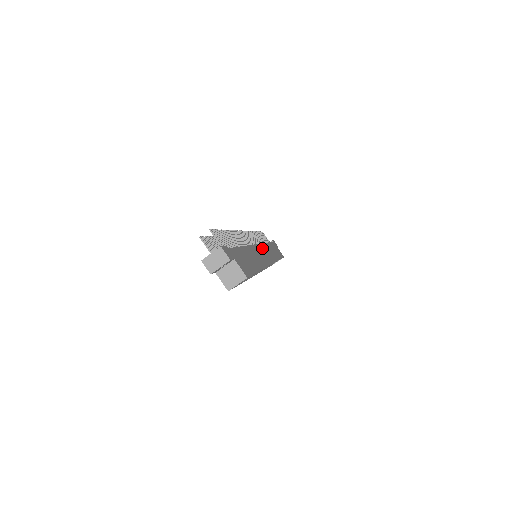
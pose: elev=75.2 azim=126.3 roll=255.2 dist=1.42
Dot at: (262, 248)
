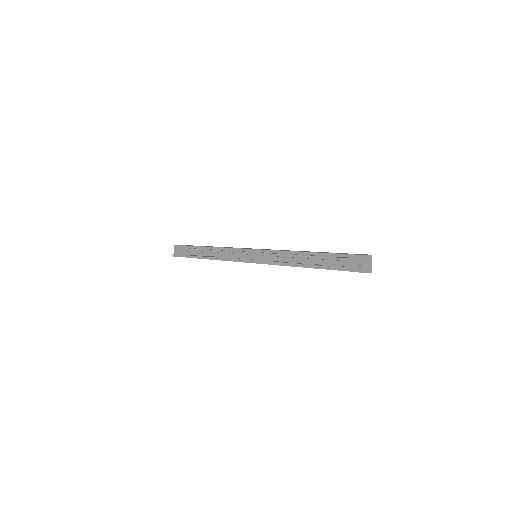
Dot at: occluded
